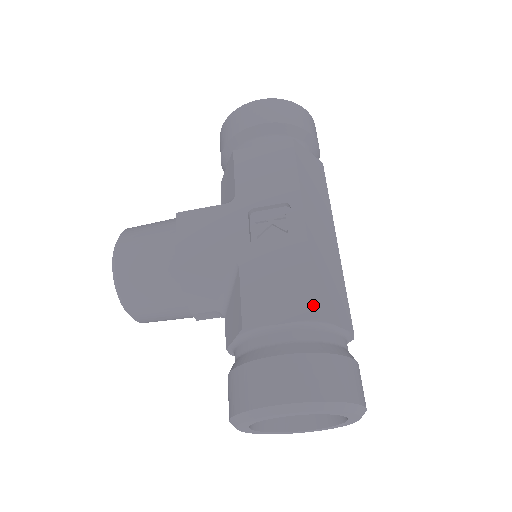
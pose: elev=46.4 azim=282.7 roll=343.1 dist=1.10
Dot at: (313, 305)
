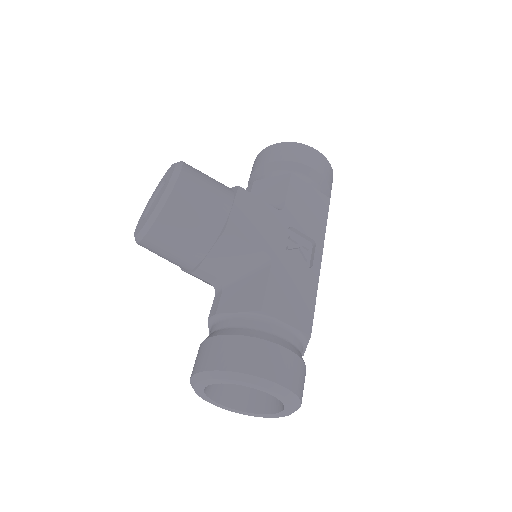
Dot at: (310, 324)
